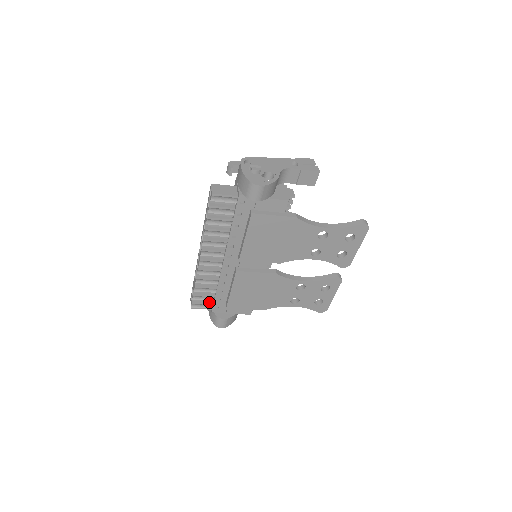
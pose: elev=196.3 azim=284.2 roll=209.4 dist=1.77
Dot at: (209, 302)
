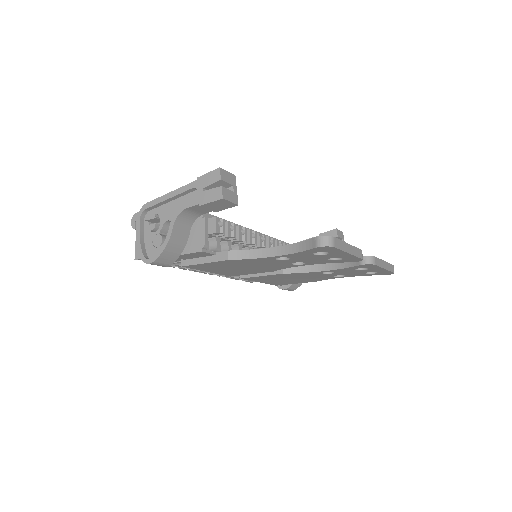
Dot at: occluded
